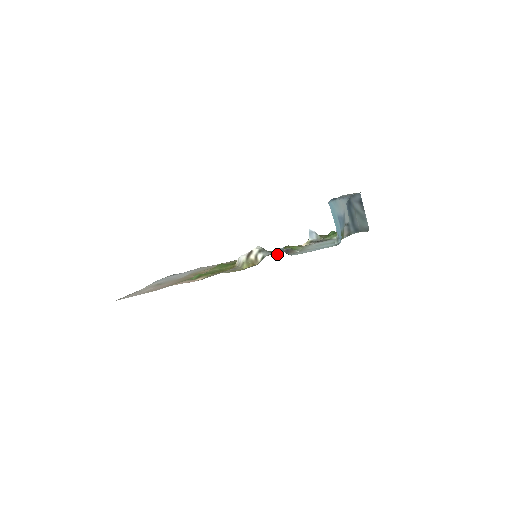
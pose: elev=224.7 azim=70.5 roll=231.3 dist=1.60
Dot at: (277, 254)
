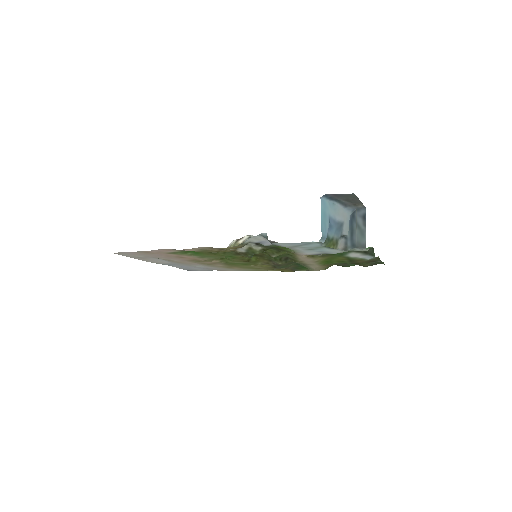
Dot at: (279, 263)
